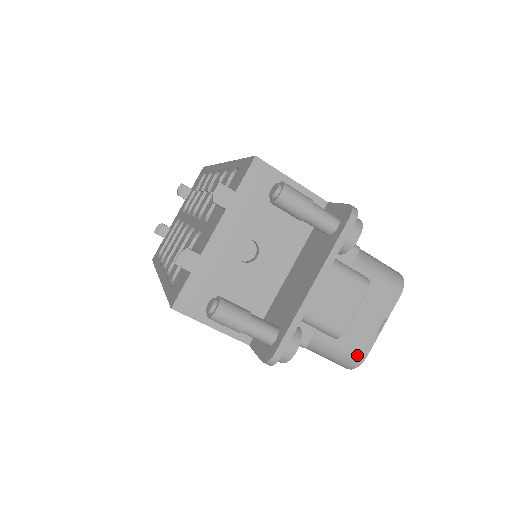
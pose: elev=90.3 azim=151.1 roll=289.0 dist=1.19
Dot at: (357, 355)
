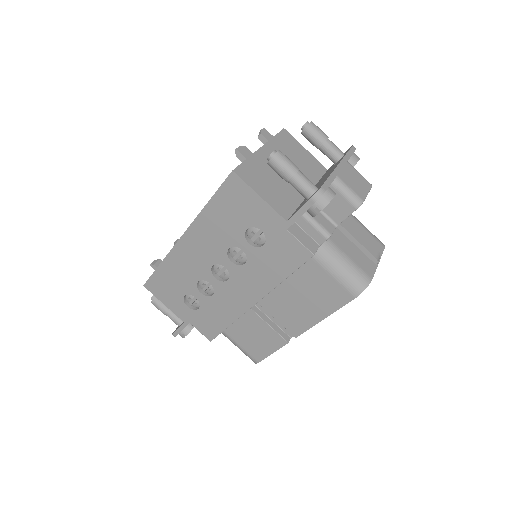
Dot at: (365, 274)
